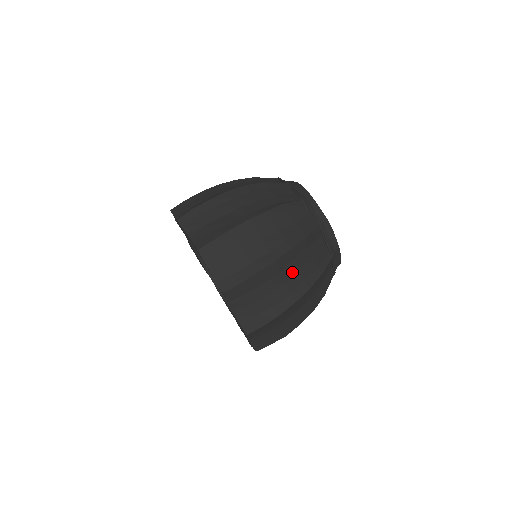
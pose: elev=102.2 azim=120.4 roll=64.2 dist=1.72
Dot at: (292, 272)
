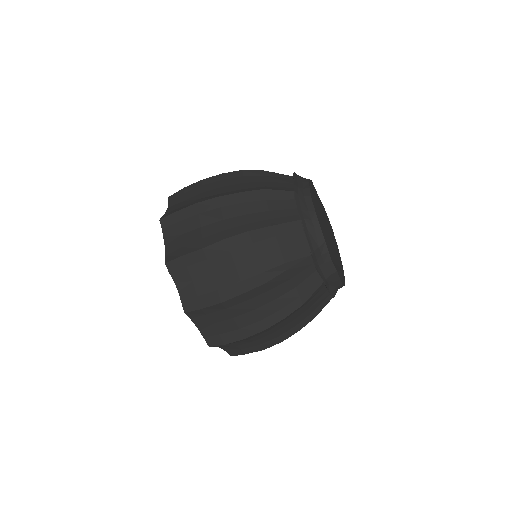
Dot at: (283, 325)
